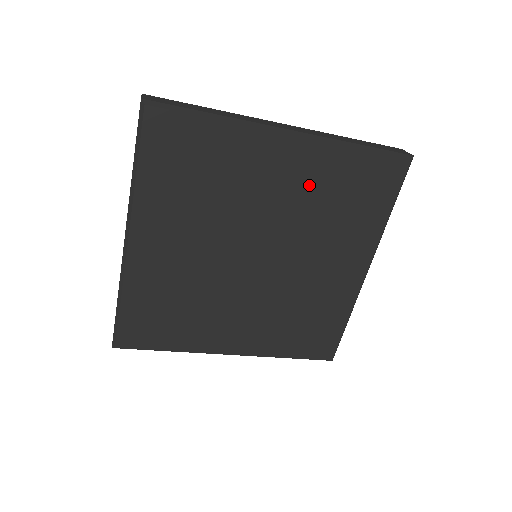
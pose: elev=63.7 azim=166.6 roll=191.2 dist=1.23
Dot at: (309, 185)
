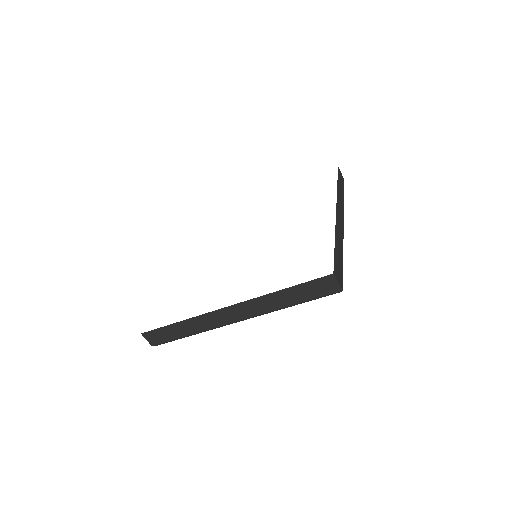
Dot at: occluded
